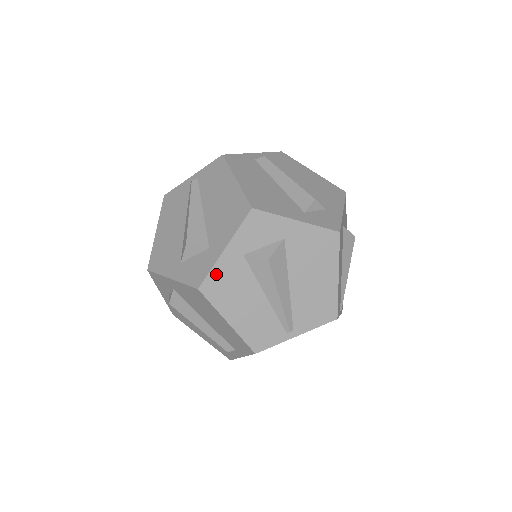
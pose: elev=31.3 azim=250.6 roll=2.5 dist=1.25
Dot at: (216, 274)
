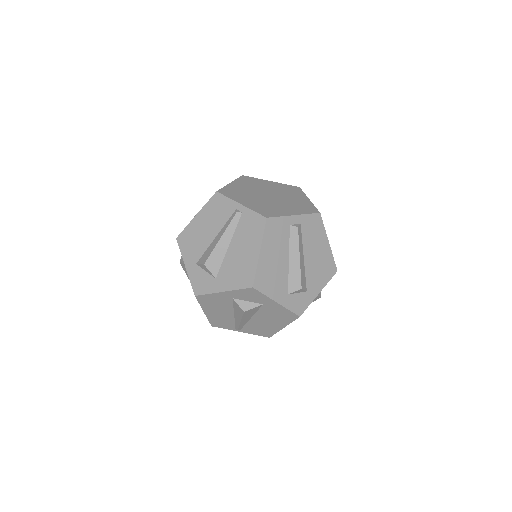
Dot at: (210, 296)
